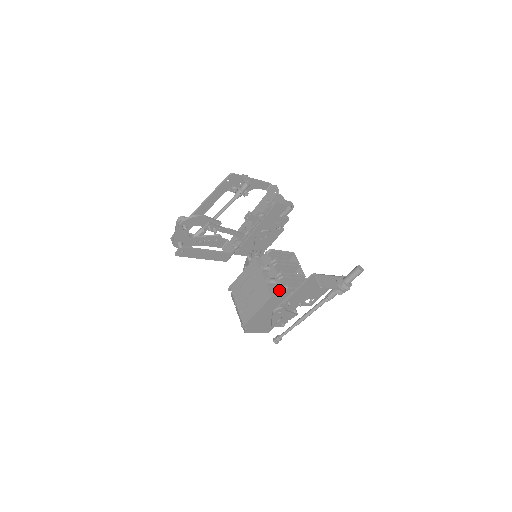
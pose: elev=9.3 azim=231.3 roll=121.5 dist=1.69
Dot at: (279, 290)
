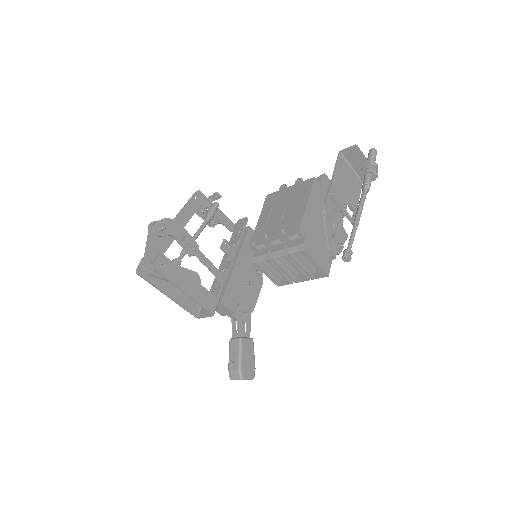
Dot at: occluded
